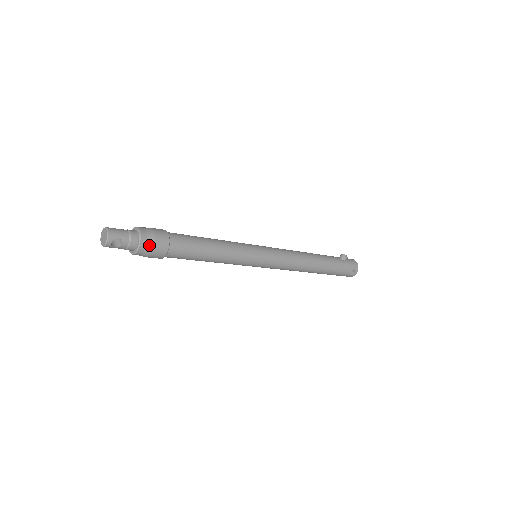
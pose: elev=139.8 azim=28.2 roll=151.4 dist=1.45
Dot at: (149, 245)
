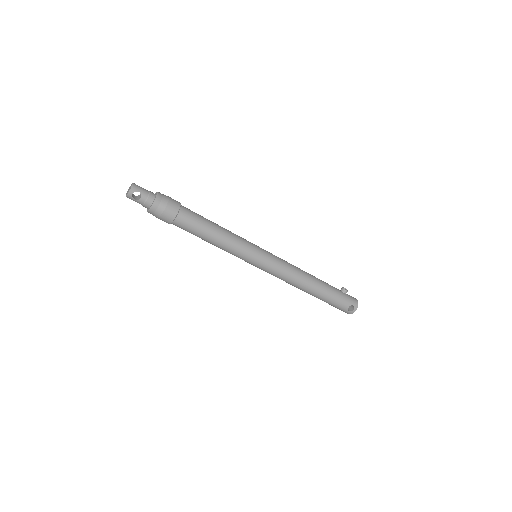
Dot at: (162, 205)
